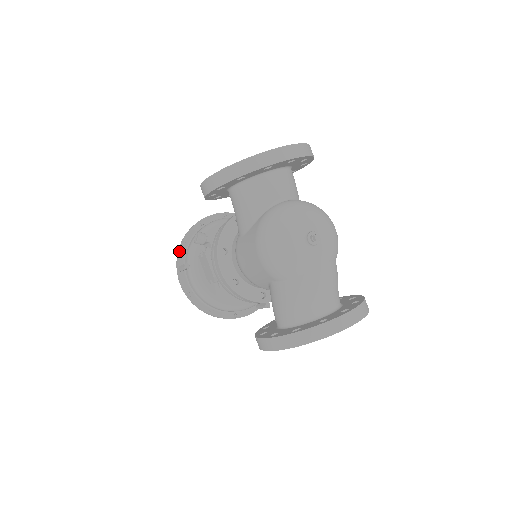
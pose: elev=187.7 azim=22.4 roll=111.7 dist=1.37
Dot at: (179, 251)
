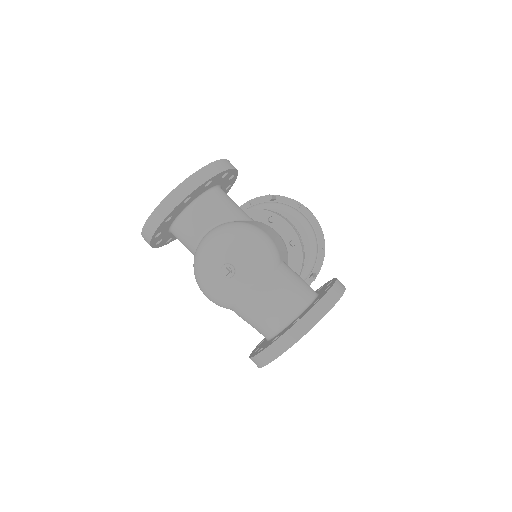
Dot at: occluded
